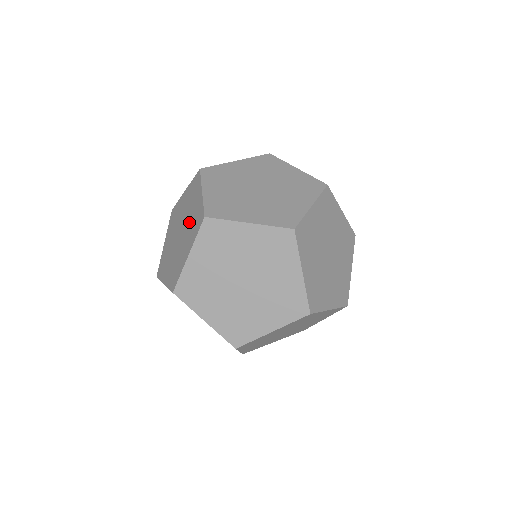
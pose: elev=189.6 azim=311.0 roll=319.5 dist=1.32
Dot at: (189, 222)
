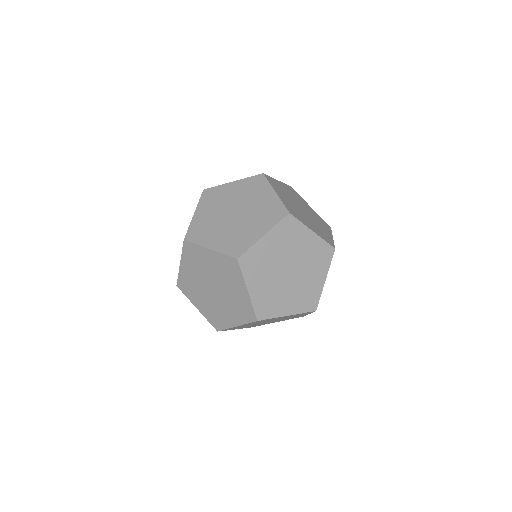
Dot at: occluded
